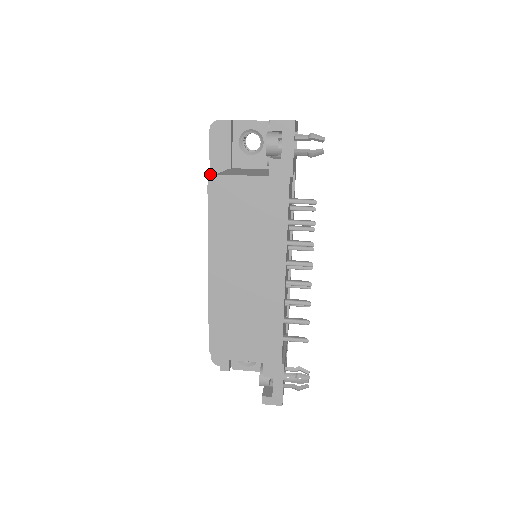
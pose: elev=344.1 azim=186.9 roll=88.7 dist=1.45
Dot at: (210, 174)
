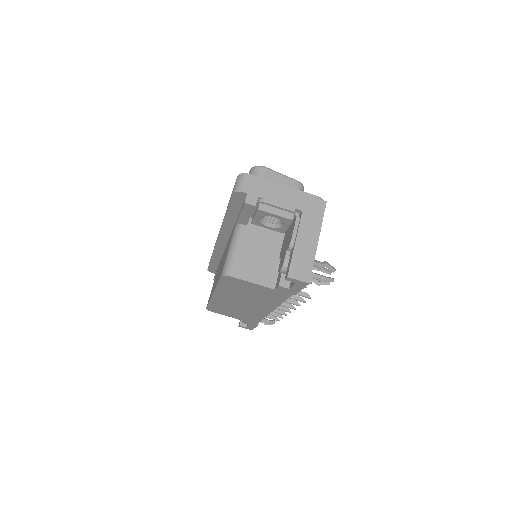
Dot at: (226, 213)
